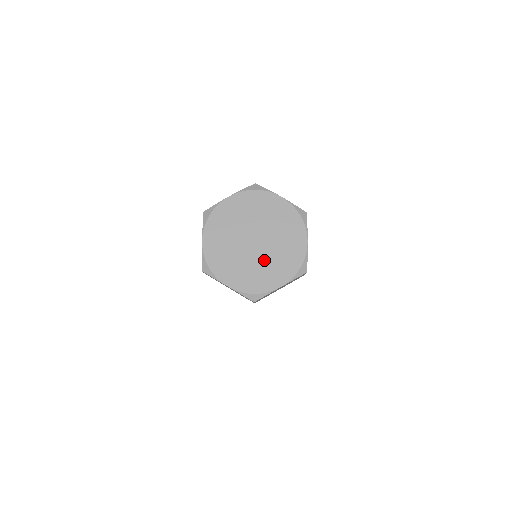
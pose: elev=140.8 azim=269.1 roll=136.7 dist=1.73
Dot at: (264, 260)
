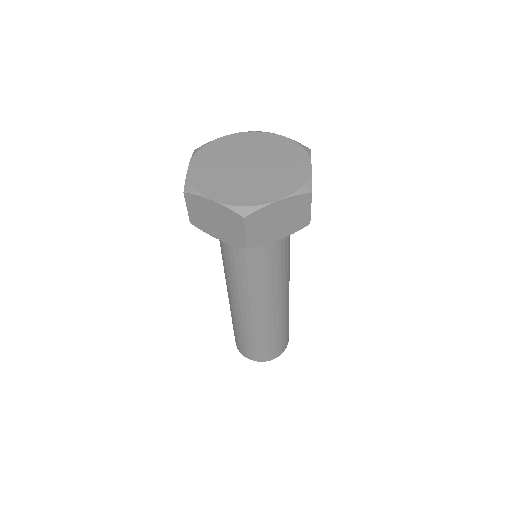
Dot at: (259, 179)
